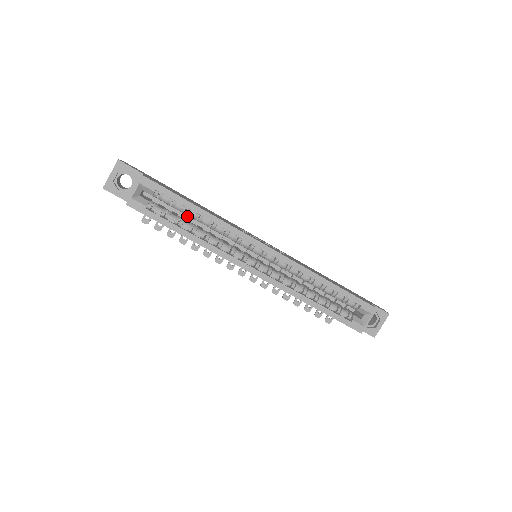
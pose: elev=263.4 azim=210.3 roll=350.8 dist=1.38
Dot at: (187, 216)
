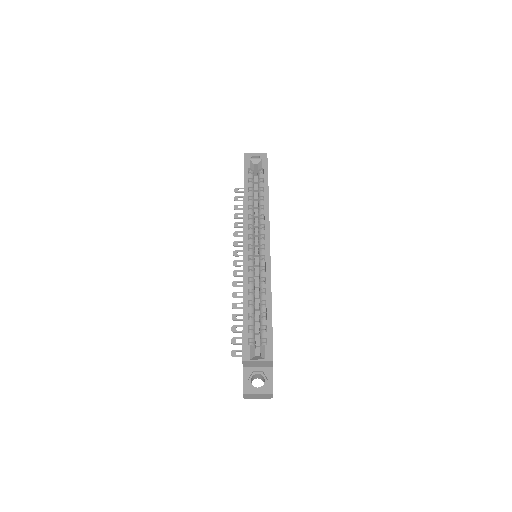
Dot at: (256, 204)
